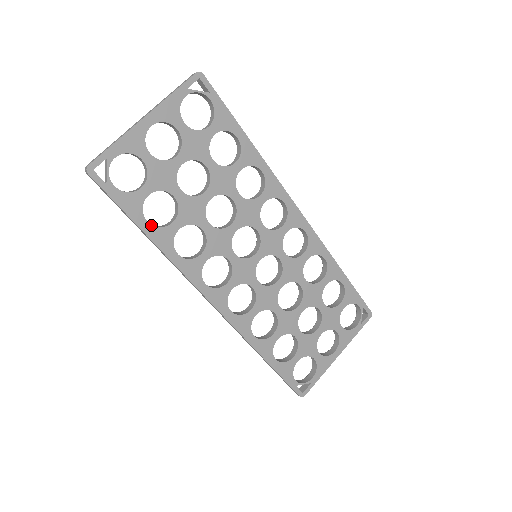
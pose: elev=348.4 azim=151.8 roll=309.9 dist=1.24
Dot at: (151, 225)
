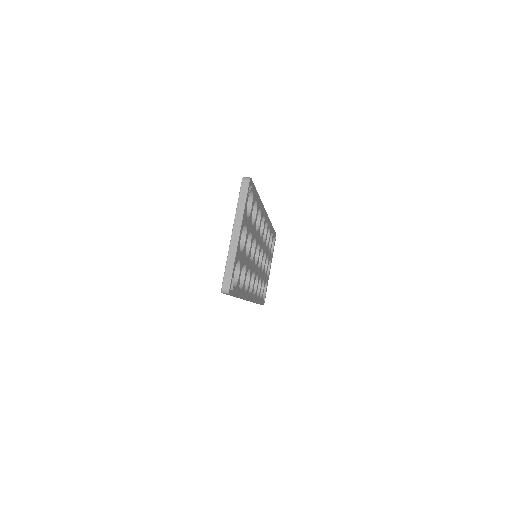
Dot at: (241, 290)
